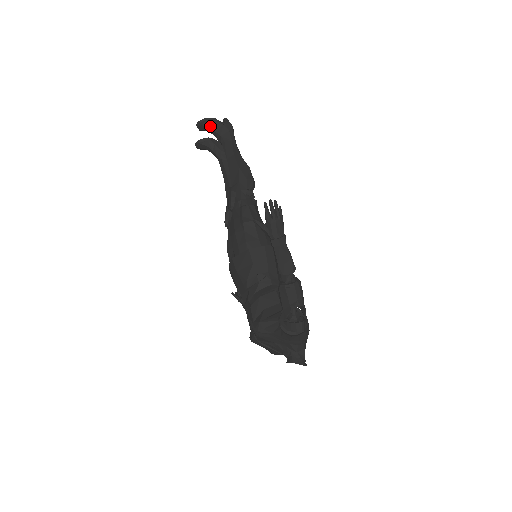
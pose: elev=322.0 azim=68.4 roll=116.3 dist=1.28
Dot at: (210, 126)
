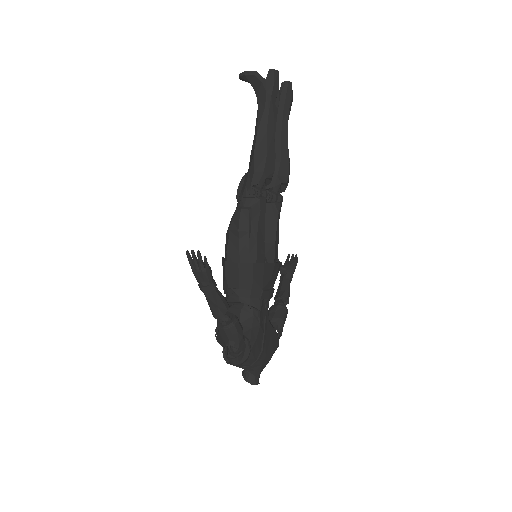
Dot at: (250, 81)
